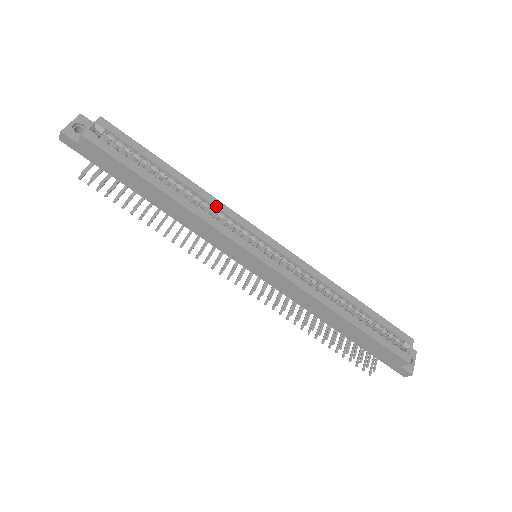
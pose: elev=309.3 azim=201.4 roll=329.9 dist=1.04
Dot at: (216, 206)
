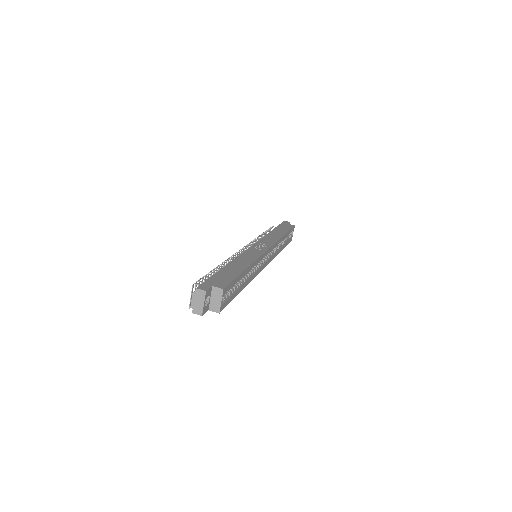
Dot at: (256, 264)
